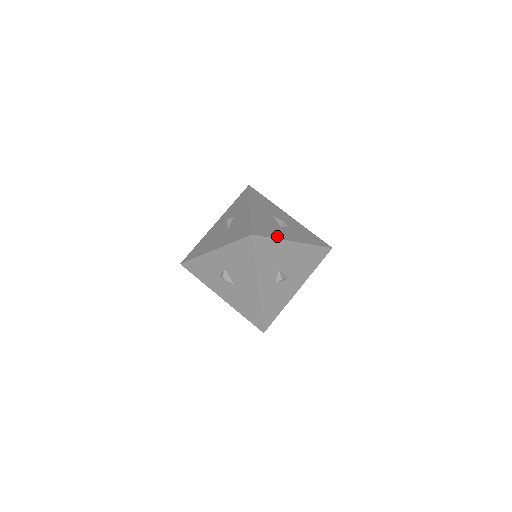
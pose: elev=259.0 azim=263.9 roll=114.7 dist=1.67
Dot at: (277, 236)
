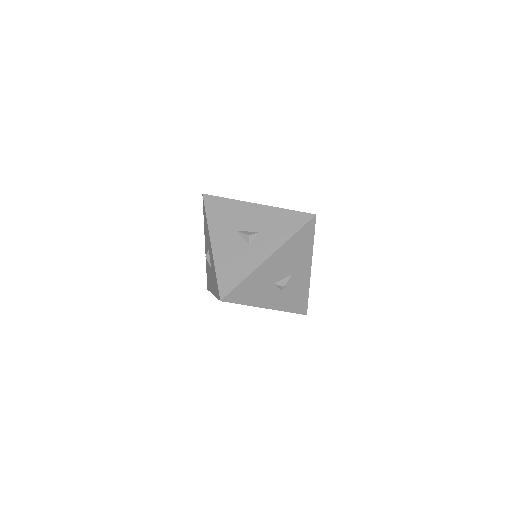
Dot at: (247, 271)
